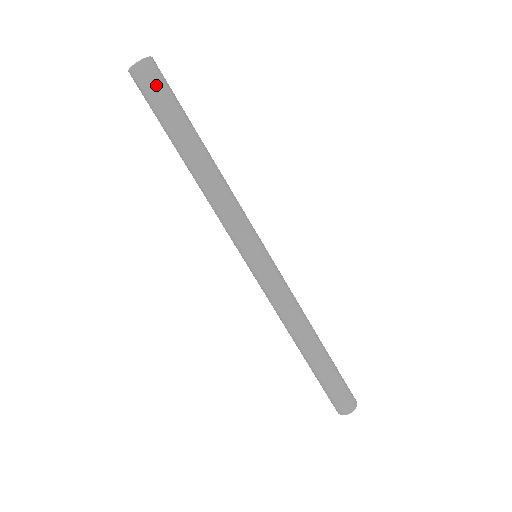
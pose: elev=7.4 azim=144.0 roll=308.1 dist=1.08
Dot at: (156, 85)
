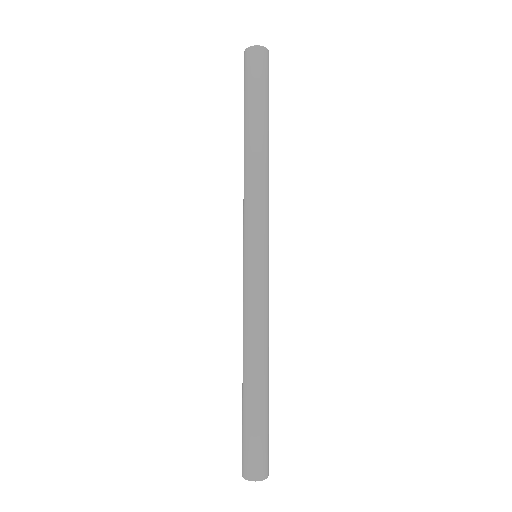
Dot at: (267, 71)
